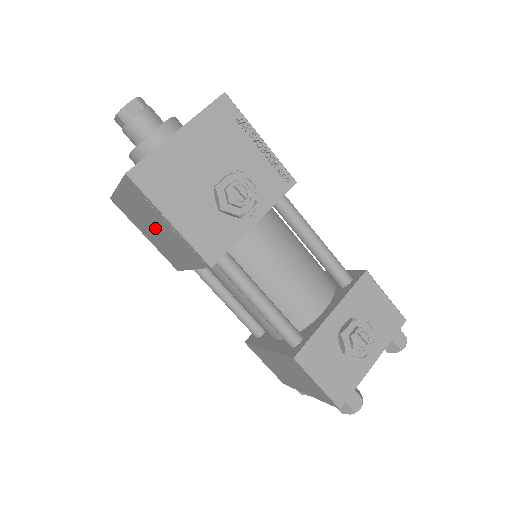
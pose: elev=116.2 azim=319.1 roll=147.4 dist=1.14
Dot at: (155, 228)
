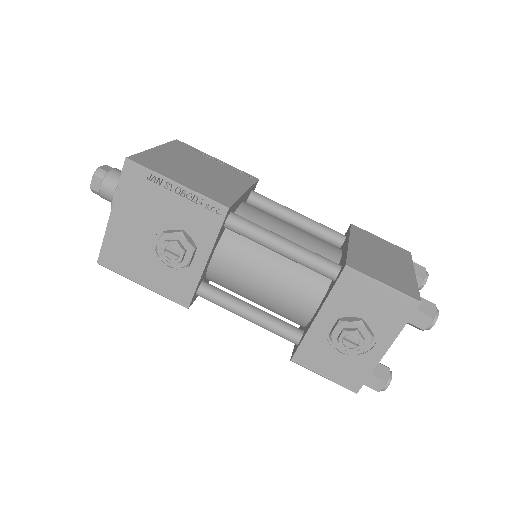
Dot at: occluded
